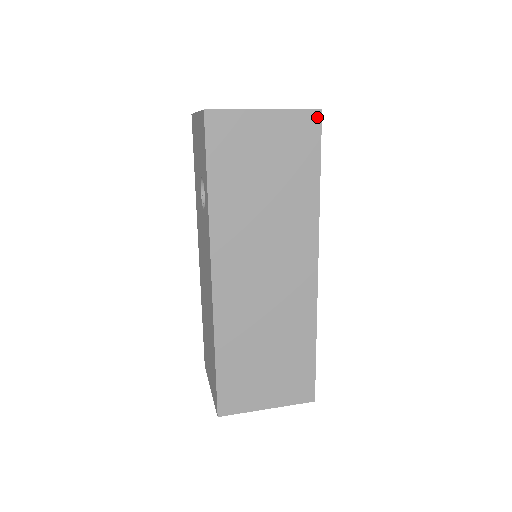
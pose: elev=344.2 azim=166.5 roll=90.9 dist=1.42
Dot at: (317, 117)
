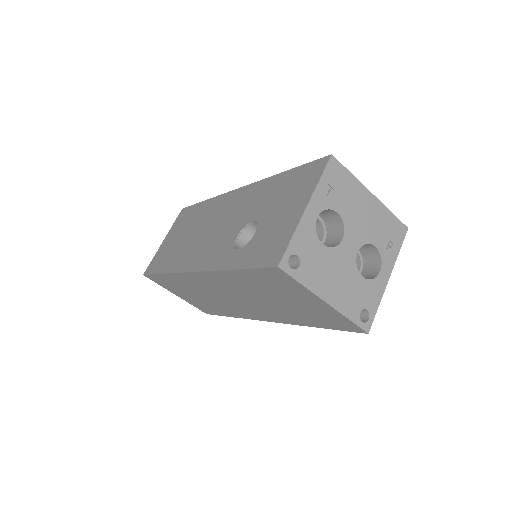
Dot at: (359, 330)
